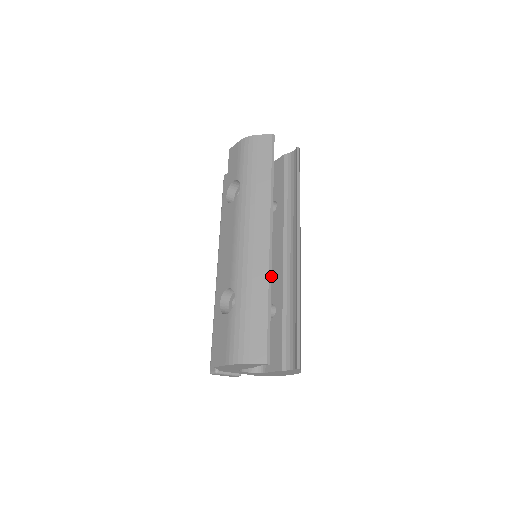
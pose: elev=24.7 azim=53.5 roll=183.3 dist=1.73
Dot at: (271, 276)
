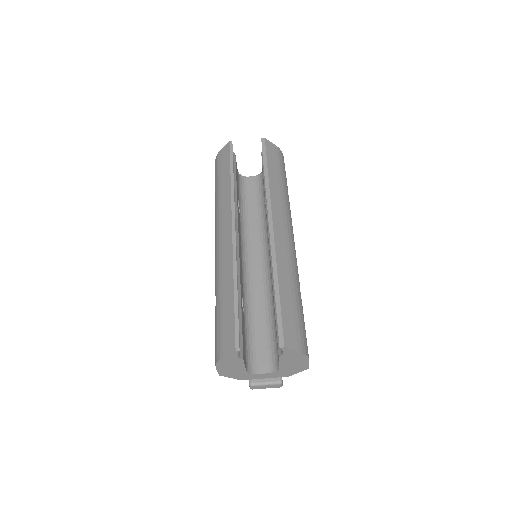
Dot at: occluded
